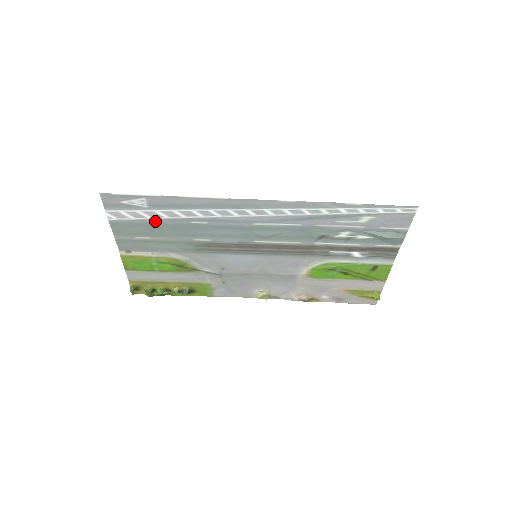
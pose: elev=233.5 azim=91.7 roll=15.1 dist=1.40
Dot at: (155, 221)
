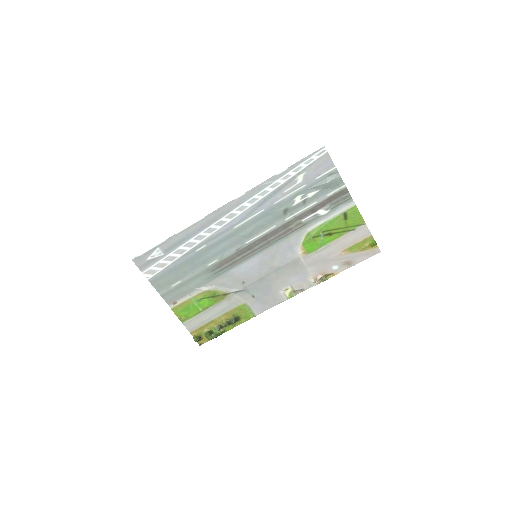
Dot at: (175, 264)
